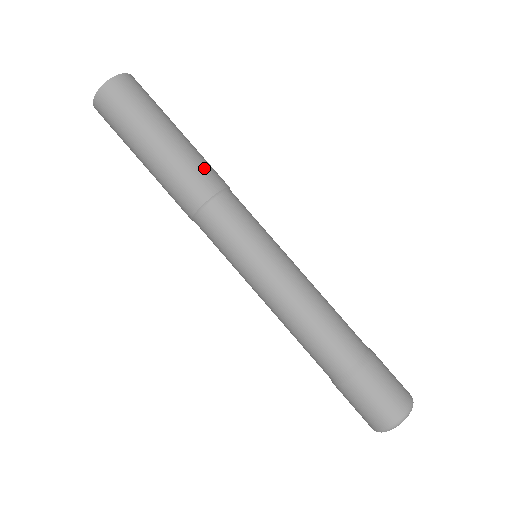
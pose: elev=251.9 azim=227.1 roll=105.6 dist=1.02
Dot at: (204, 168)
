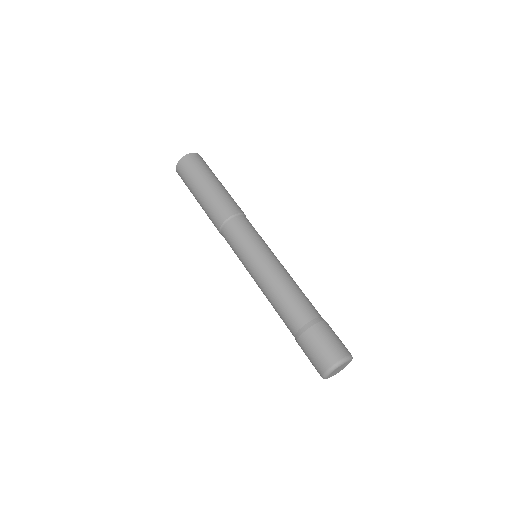
Dot at: (231, 201)
